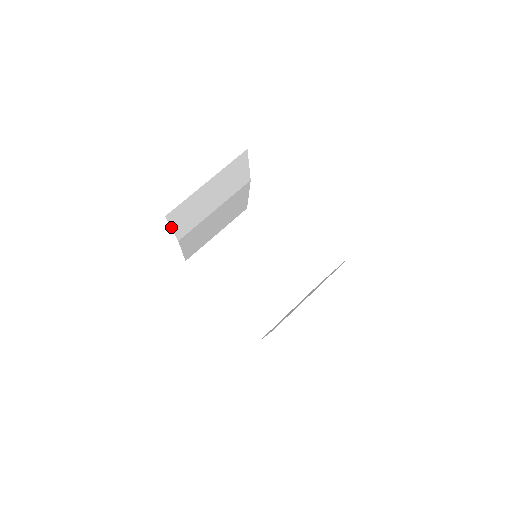
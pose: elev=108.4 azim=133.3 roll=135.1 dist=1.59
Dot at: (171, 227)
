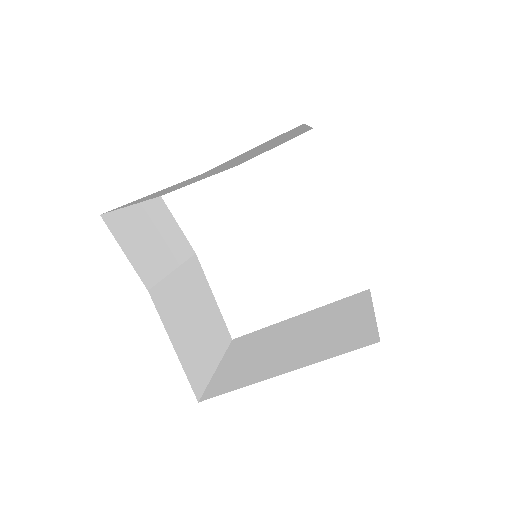
Dot at: occluded
